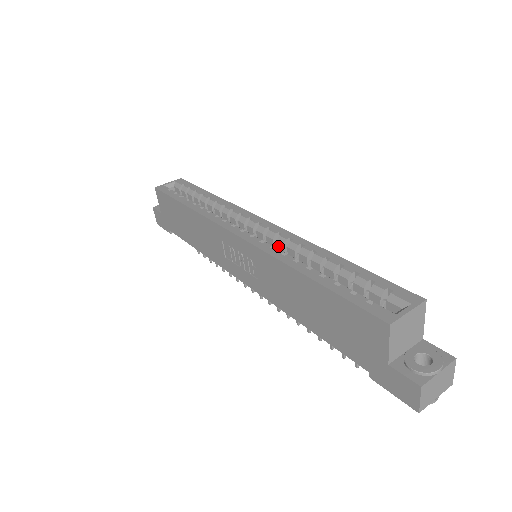
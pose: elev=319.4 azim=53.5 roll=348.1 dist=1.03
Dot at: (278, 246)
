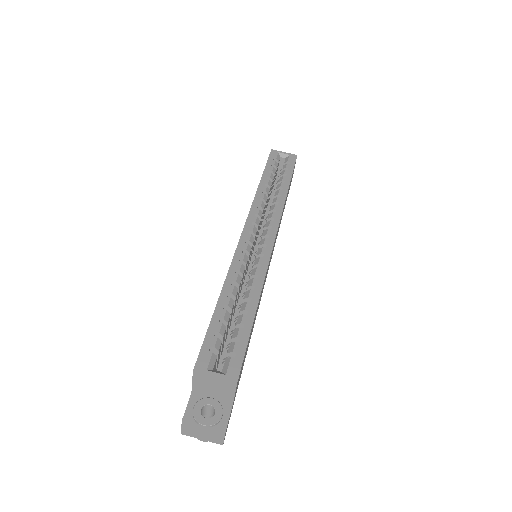
Dot at: (254, 263)
